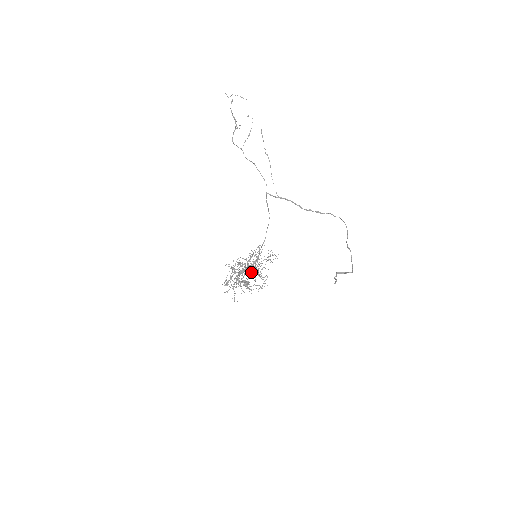
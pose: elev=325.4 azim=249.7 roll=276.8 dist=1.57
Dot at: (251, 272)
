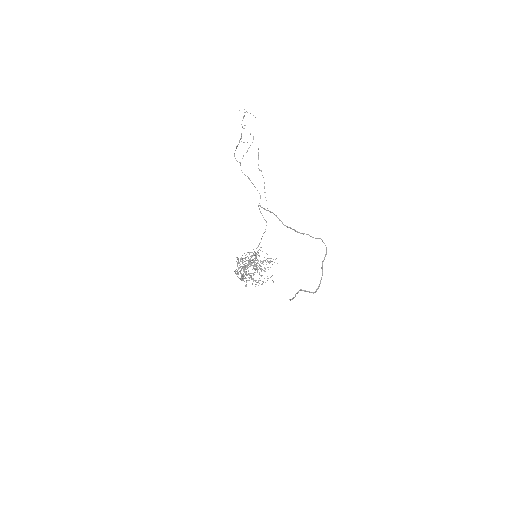
Dot at: occluded
